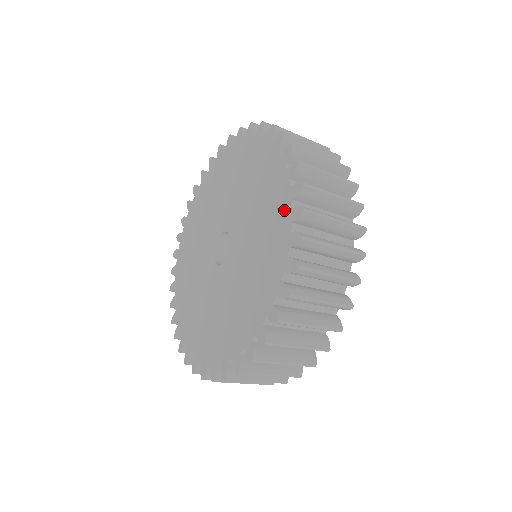
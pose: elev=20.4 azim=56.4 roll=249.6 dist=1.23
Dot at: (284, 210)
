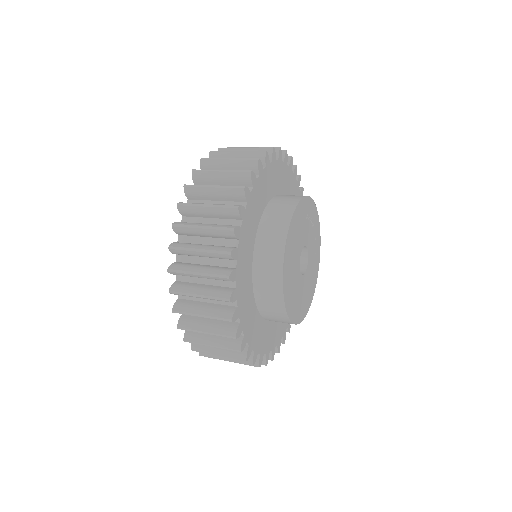
Dot at: occluded
